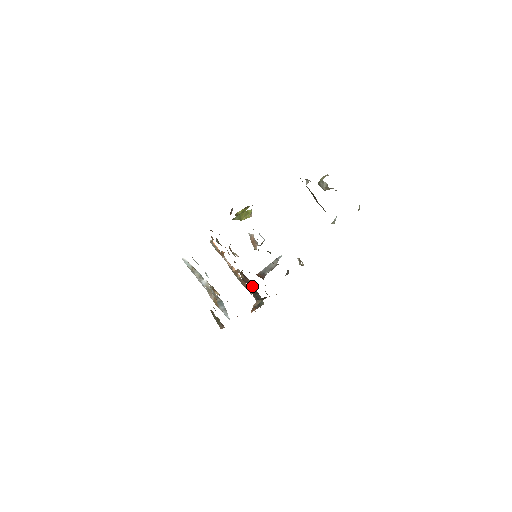
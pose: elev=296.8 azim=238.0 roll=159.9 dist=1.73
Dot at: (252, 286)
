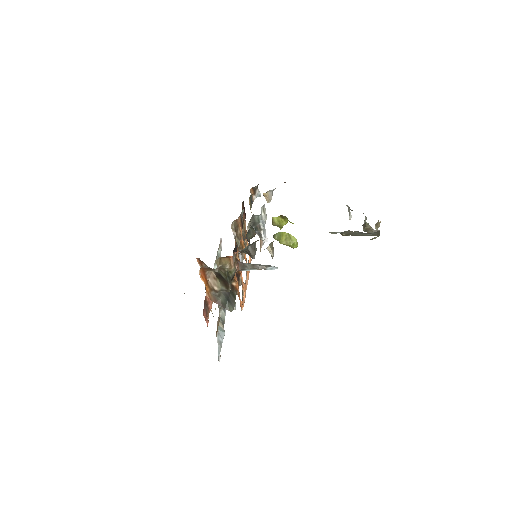
Dot at: (236, 289)
